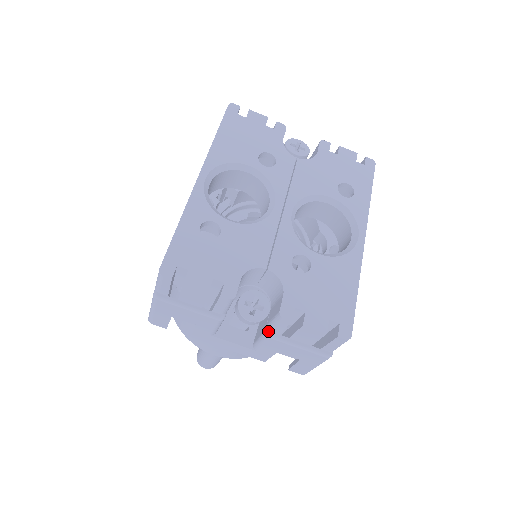
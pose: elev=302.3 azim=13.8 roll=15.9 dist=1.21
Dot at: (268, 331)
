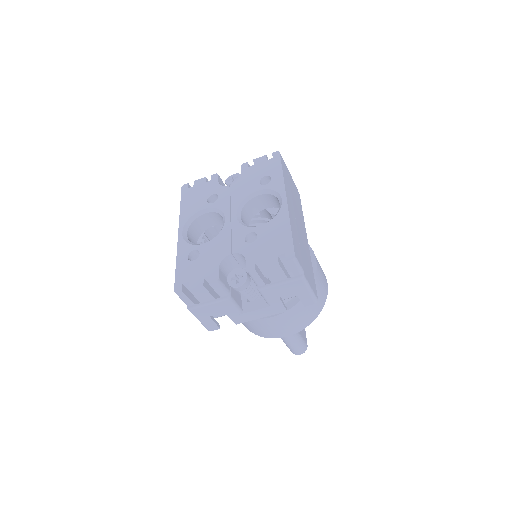
Dot at: (258, 287)
